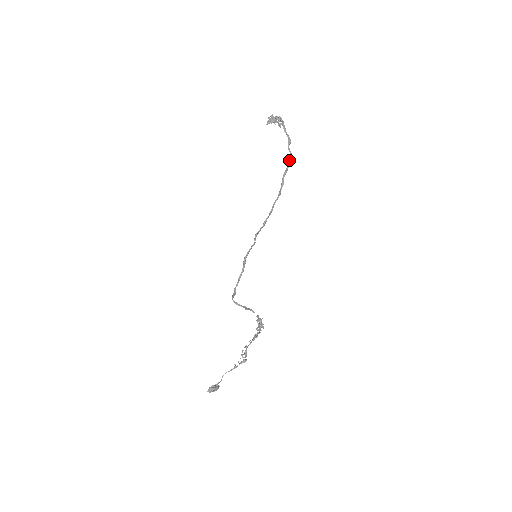
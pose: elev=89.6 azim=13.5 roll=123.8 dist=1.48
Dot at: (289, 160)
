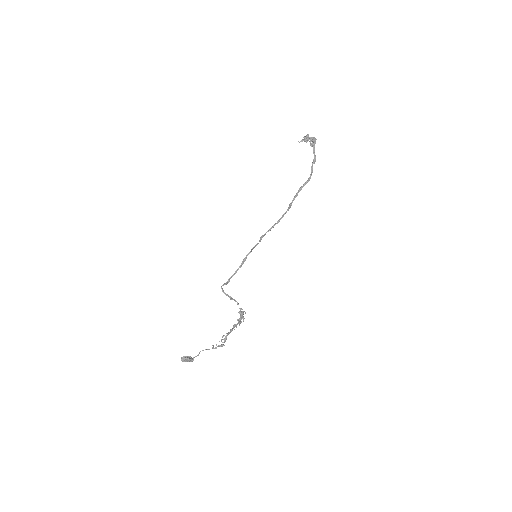
Dot at: (308, 178)
